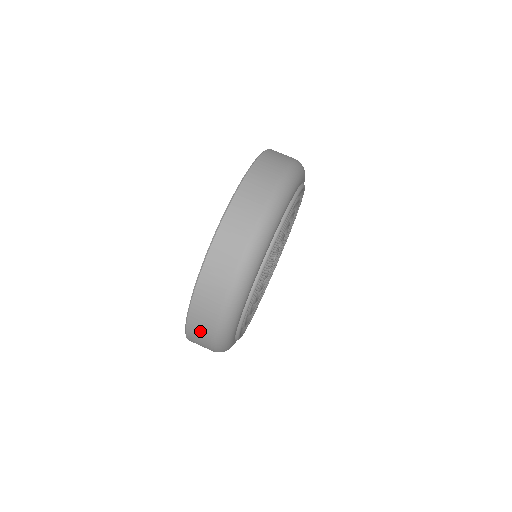
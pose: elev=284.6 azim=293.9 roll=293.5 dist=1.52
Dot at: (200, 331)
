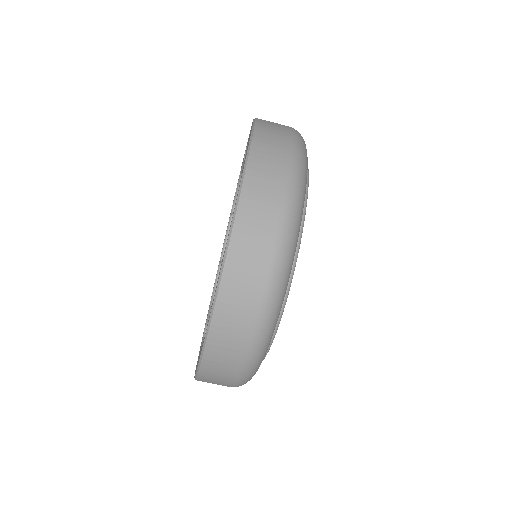
Dot at: (227, 347)
